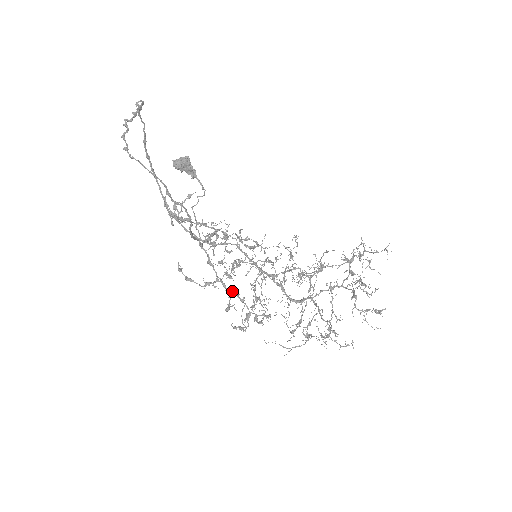
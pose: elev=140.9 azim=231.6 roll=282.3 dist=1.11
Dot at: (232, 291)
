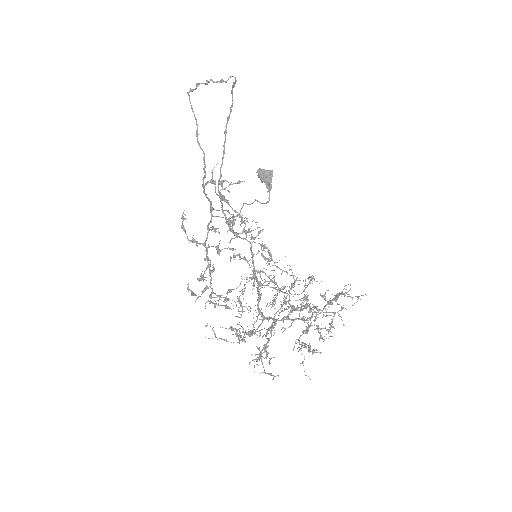
Dot at: (209, 259)
